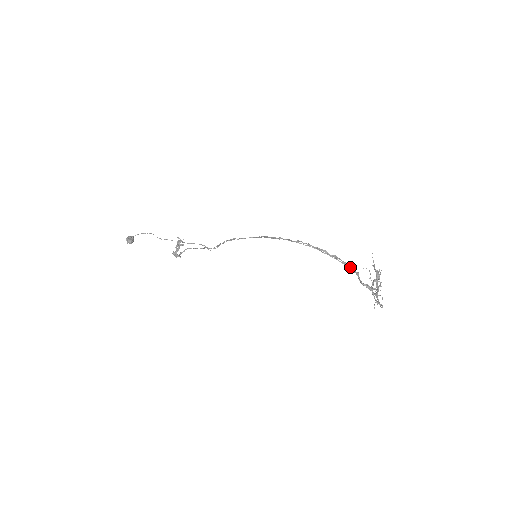
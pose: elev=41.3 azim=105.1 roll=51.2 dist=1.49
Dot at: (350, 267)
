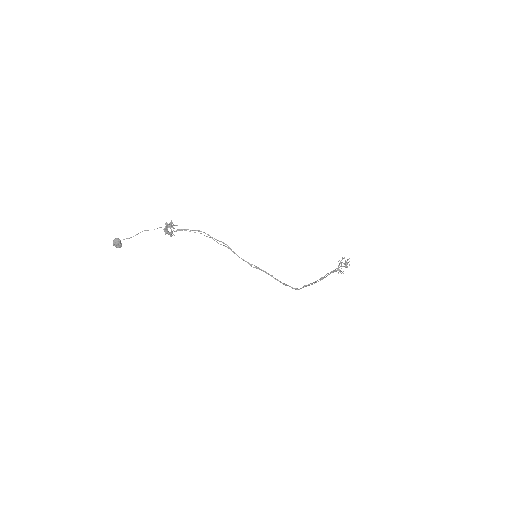
Dot at: (329, 274)
